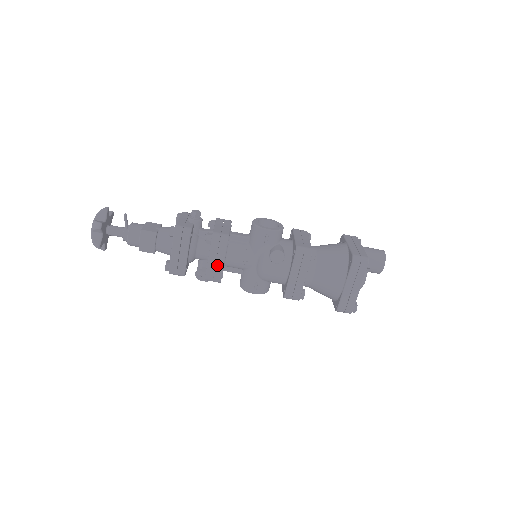
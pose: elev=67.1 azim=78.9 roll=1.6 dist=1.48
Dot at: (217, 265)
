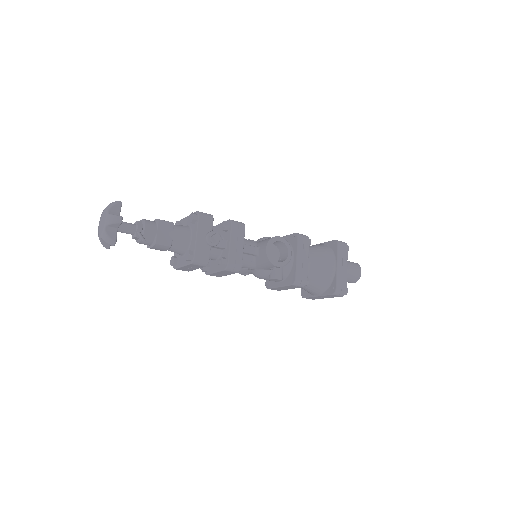
Dot at: (221, 275)
